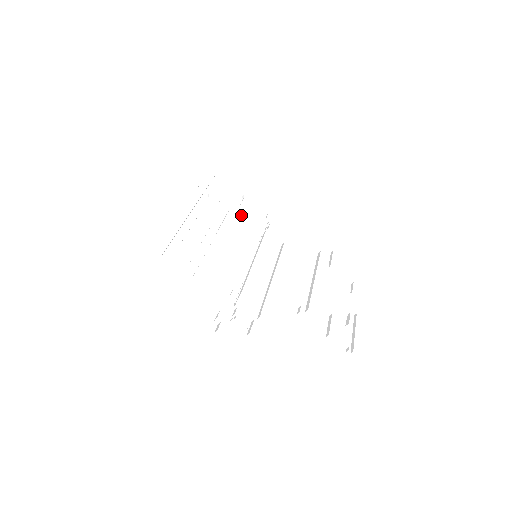
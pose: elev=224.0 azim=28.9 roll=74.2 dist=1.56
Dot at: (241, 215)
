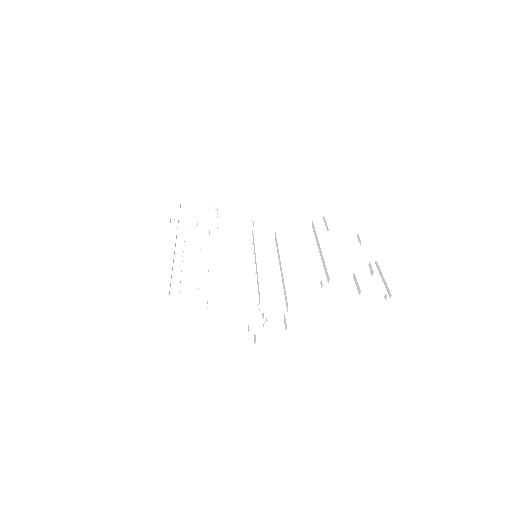
Dot at: (223, 227)
